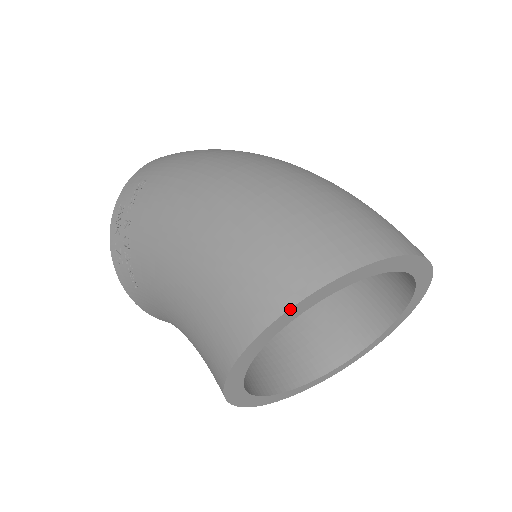
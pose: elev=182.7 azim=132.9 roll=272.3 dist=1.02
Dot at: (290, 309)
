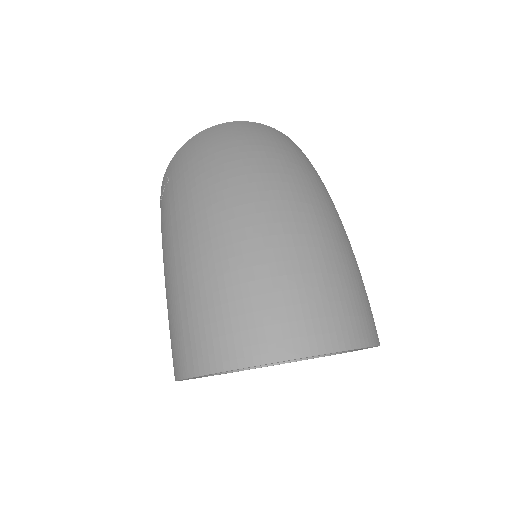
Dot at: occluded
